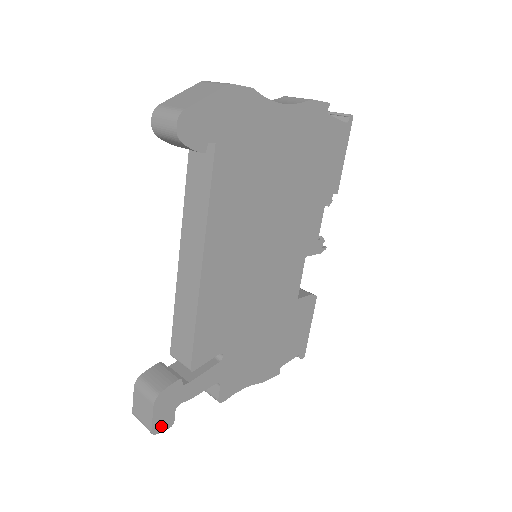
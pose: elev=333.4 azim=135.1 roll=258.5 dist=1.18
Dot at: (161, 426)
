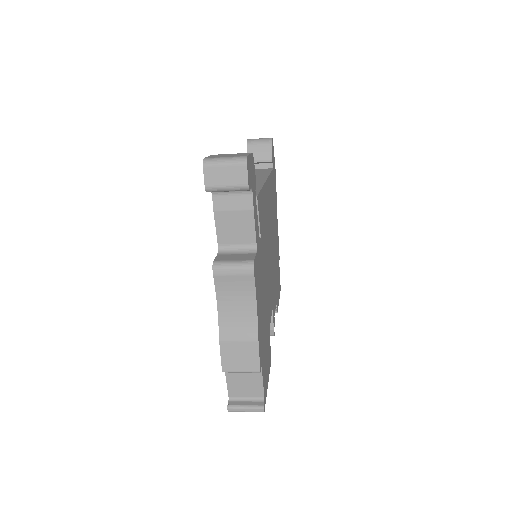
Dot at: (248, 170)
